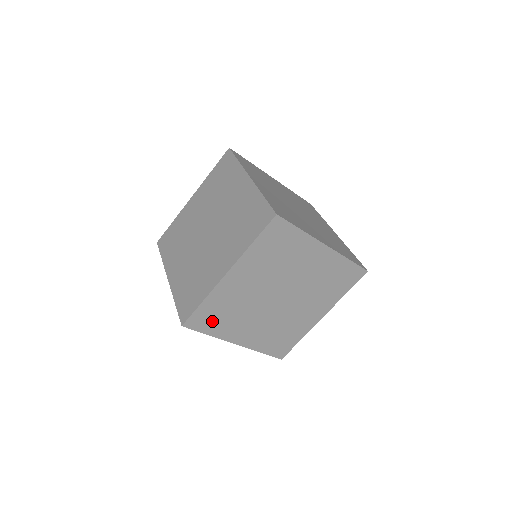
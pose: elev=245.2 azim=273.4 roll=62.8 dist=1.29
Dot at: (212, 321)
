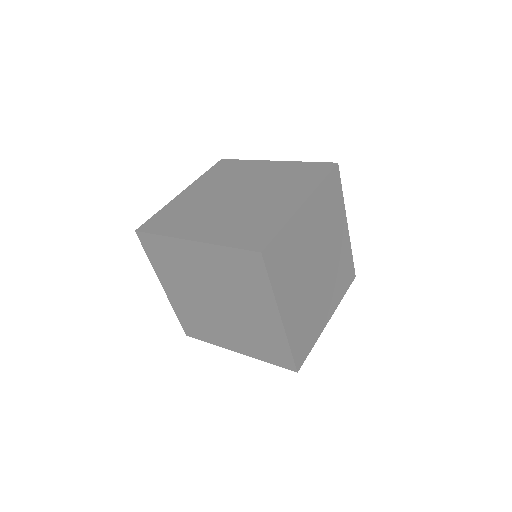
Dot at: (158, 254)
